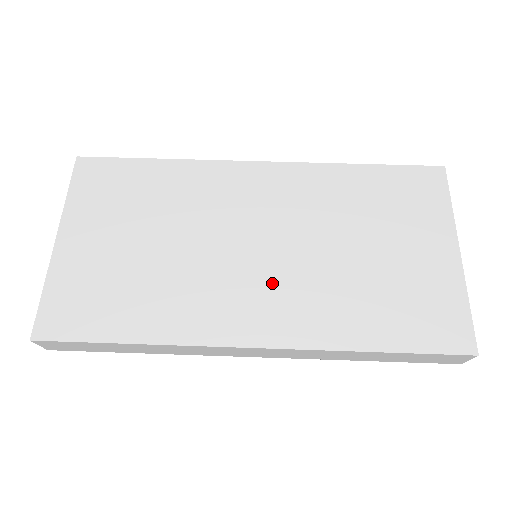
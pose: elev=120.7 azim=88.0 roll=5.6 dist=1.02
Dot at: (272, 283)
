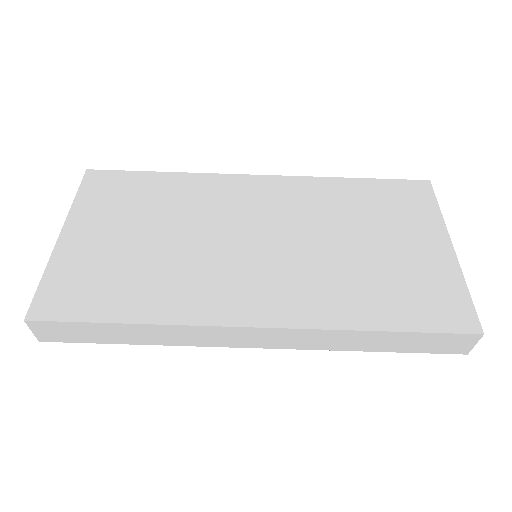
Dot at: (273, 271)
